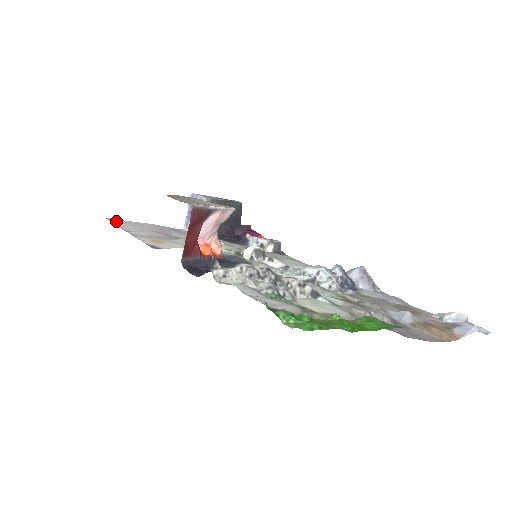
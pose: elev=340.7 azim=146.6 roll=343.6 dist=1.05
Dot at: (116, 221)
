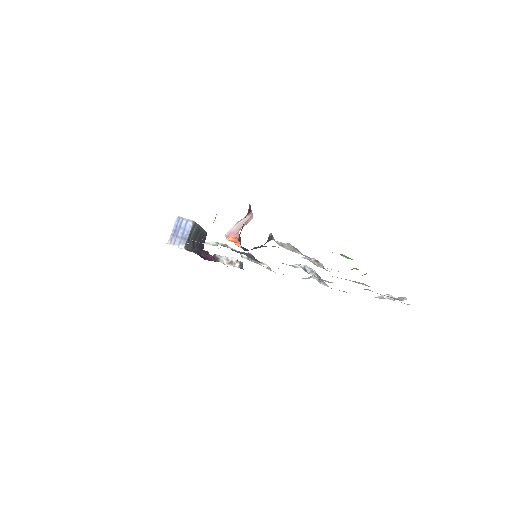
Dot at: occluded
